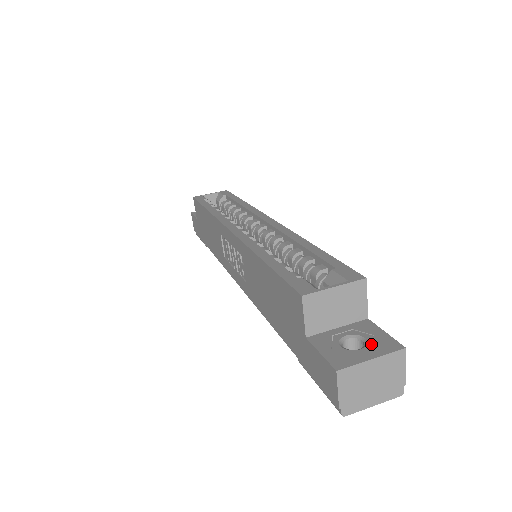
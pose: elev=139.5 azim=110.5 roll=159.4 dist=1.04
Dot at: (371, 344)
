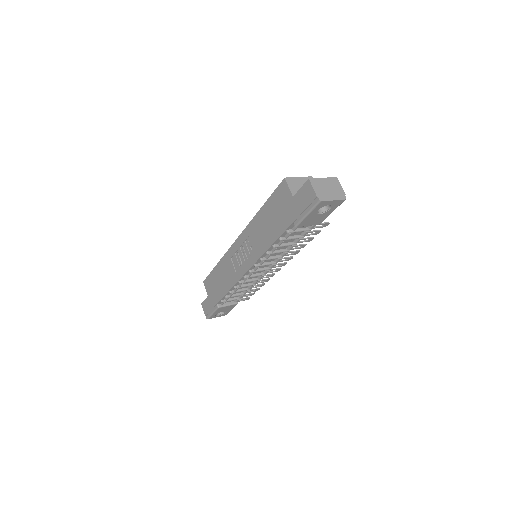
Dot at: occluded
